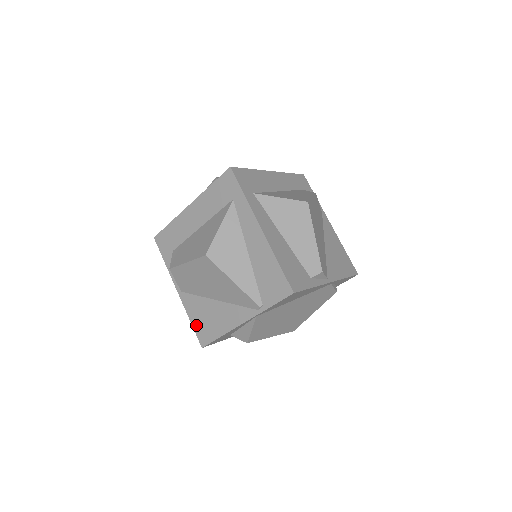
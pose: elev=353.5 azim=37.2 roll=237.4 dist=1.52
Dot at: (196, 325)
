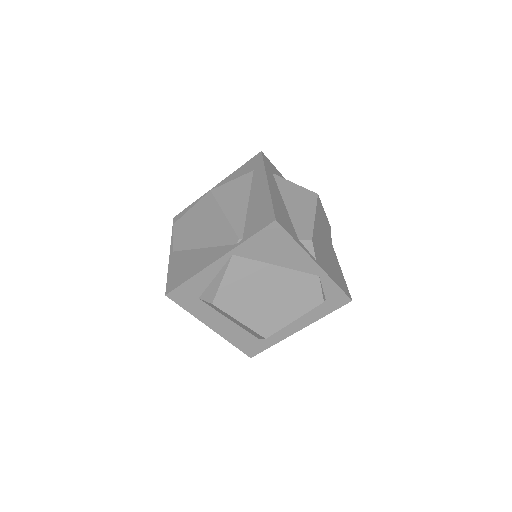
Dot at: (171, 276)
